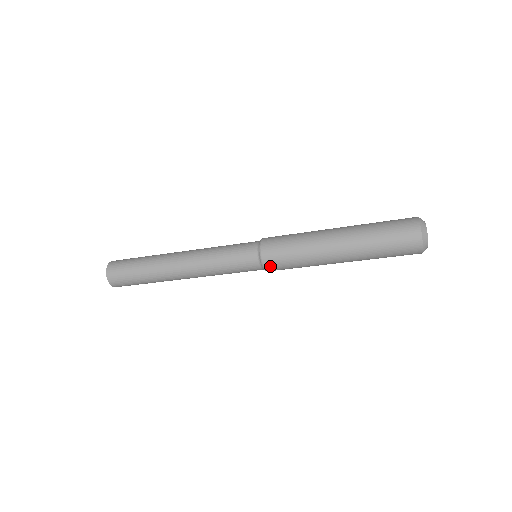
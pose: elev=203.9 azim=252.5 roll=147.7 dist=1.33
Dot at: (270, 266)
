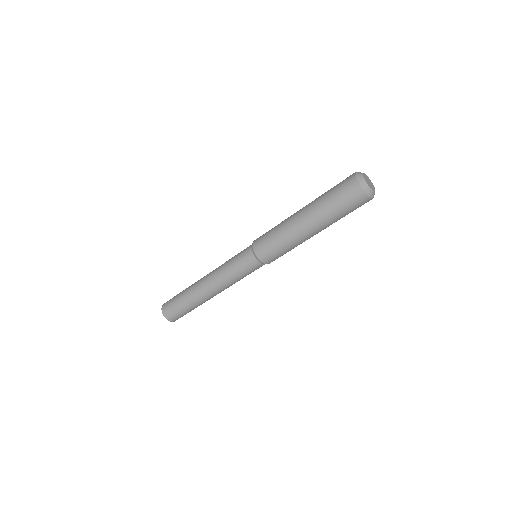
Dot at: (266, 259)
